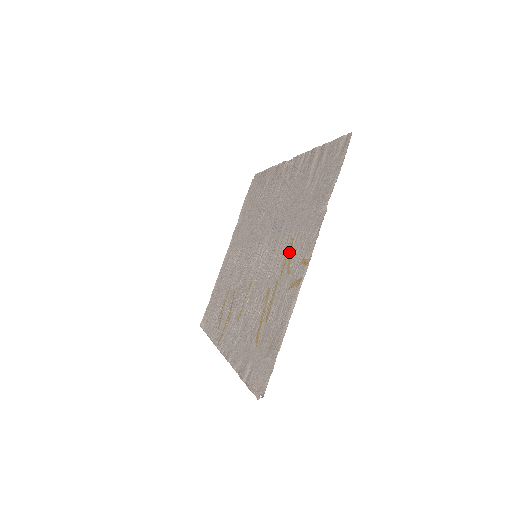
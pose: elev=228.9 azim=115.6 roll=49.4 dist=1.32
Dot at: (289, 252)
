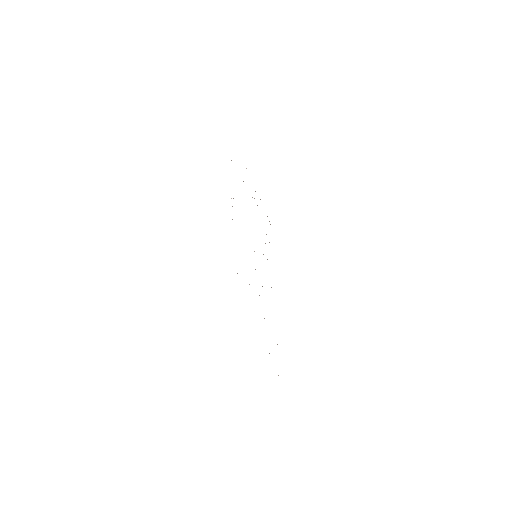
Dot at: occluded
